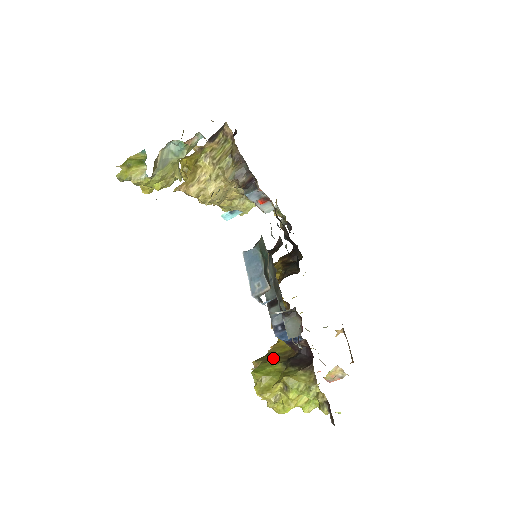
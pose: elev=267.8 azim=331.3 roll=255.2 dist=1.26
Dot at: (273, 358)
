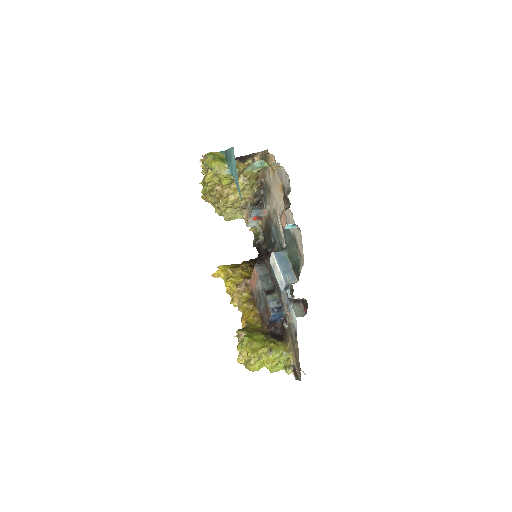
Dot at: (254, 331)
